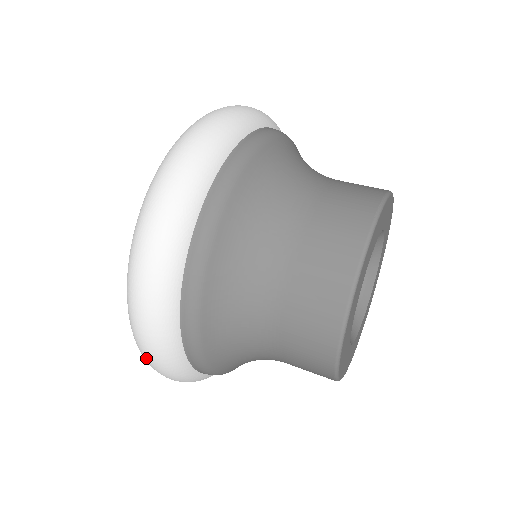
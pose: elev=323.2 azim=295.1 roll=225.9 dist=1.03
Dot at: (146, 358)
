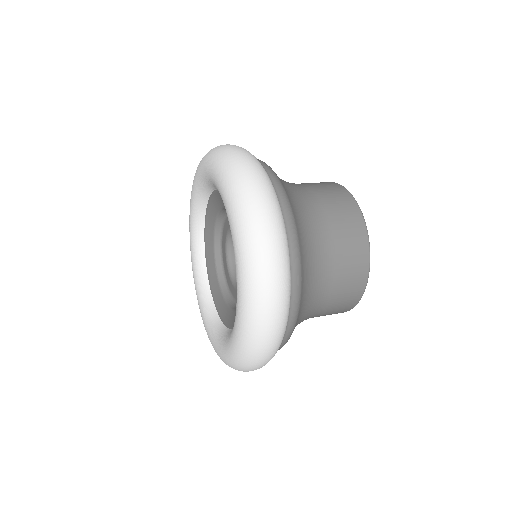
Dot at: occluded
